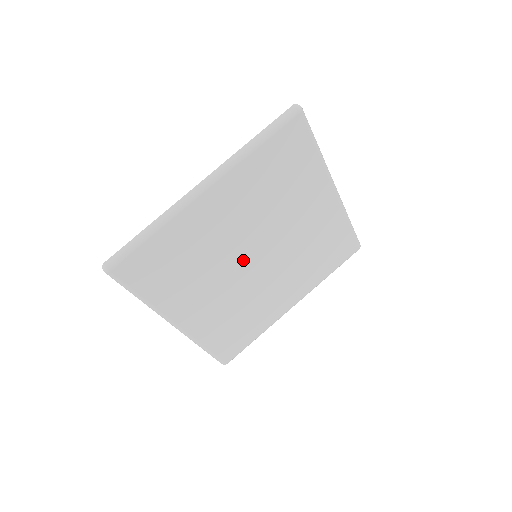
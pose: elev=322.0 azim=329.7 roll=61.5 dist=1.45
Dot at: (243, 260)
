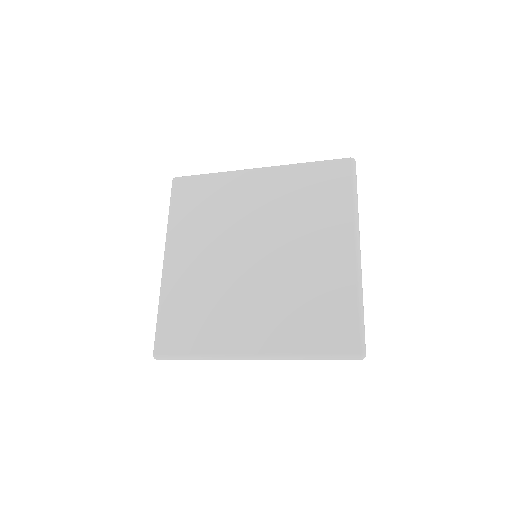
Dot at: (244, 246)
